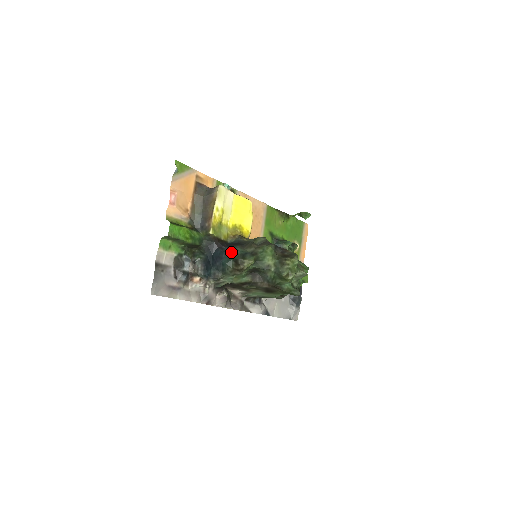
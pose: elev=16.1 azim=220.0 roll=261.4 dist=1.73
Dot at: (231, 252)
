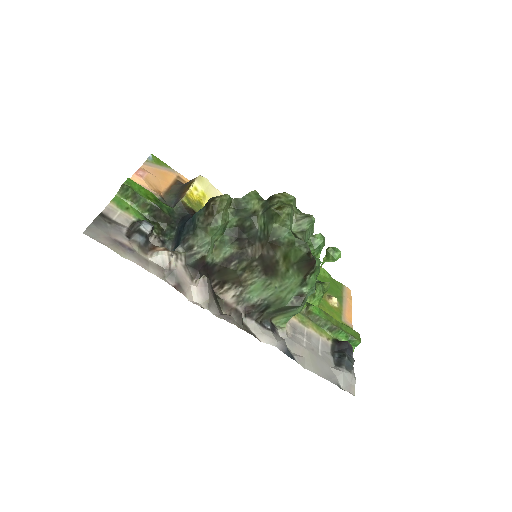
Dot at: occluded
